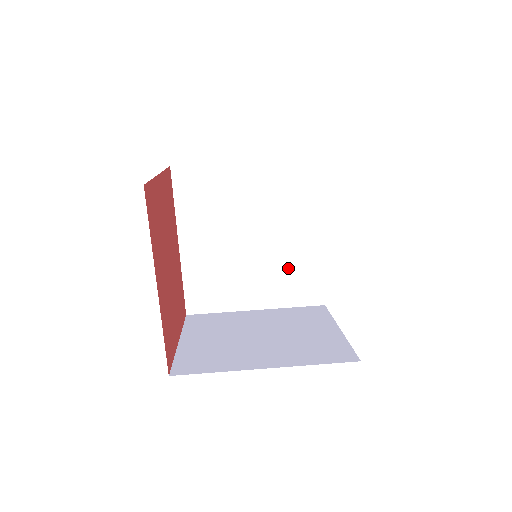
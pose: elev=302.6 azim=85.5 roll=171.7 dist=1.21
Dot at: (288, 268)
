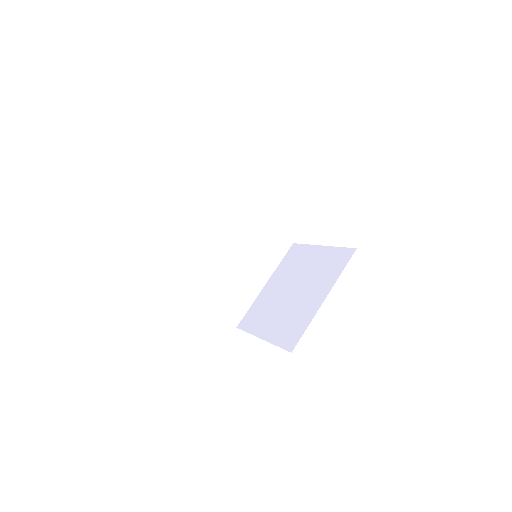
Dot at: (260, 245)
